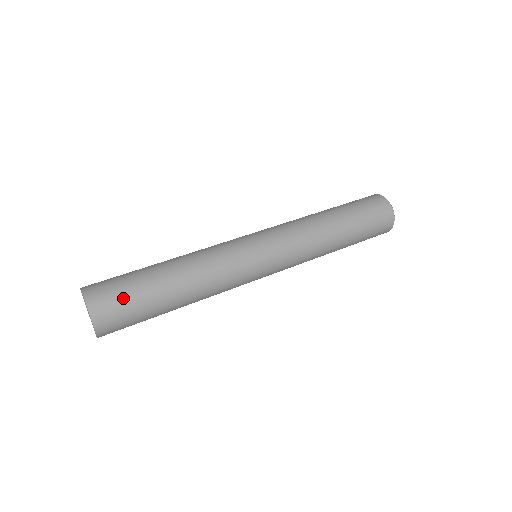
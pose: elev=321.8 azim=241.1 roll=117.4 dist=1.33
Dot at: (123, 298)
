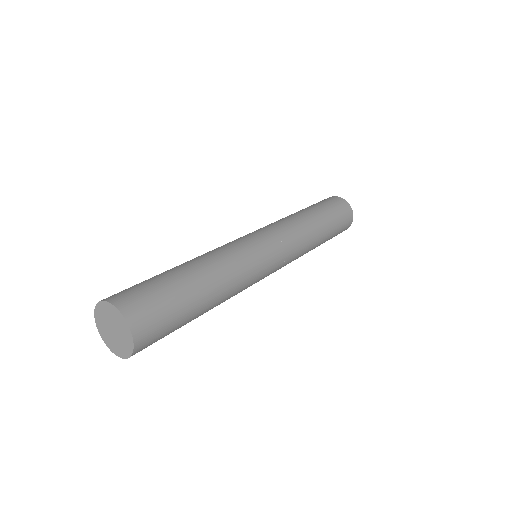
Dot at: (164, 314)
